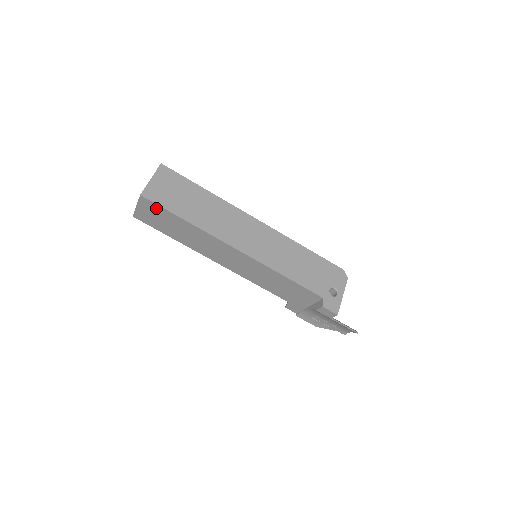
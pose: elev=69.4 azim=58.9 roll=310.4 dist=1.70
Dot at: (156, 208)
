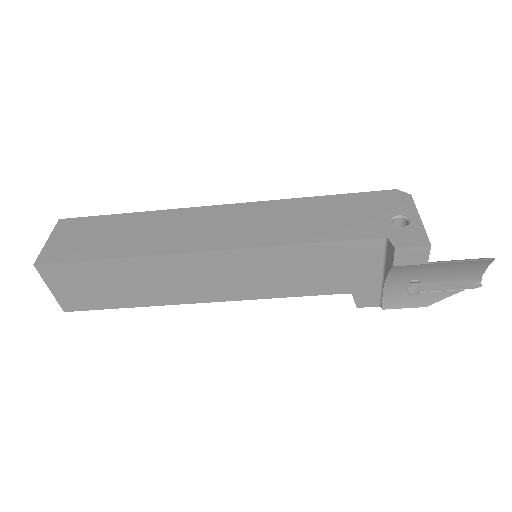
Dot at: (67, 270)
